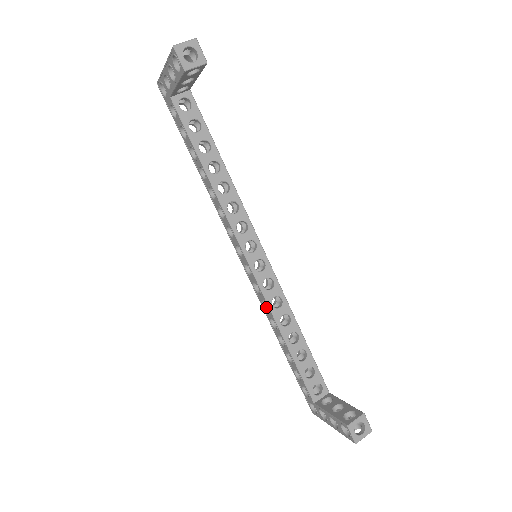
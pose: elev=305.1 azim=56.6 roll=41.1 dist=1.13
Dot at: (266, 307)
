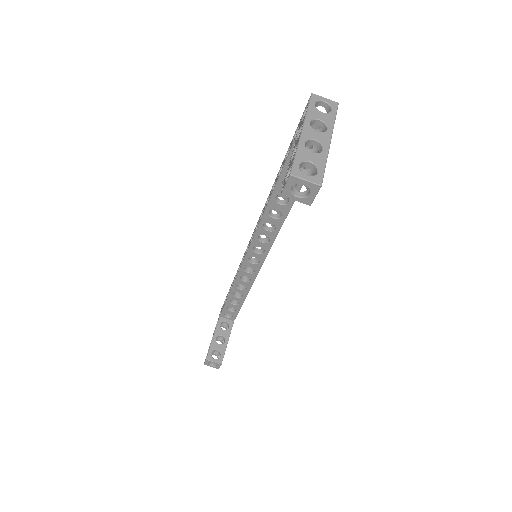
Dot at: occluded
